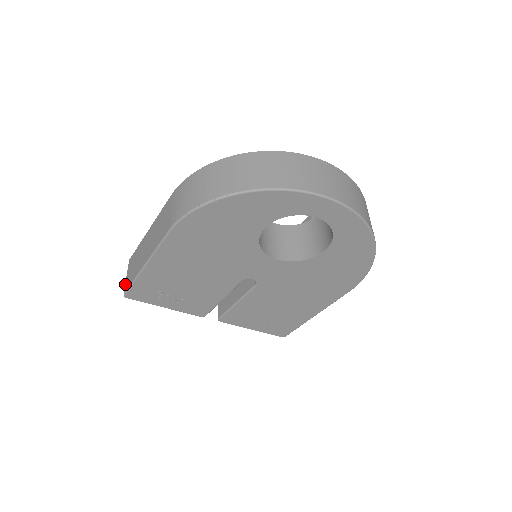
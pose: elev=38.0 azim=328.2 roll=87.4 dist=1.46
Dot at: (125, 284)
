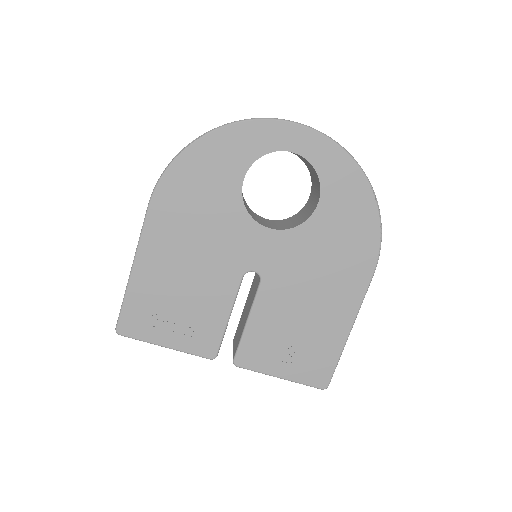
Dot at: occluded
